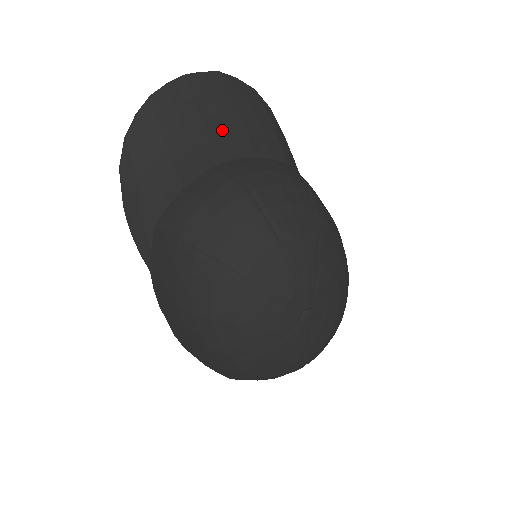
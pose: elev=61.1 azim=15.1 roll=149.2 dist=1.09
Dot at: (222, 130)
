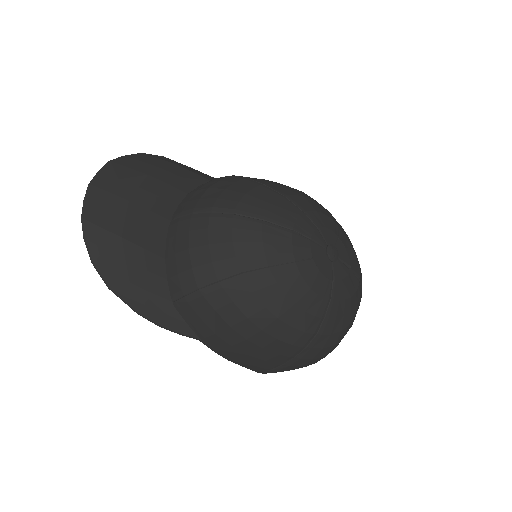
Dot at: (150, 196)
